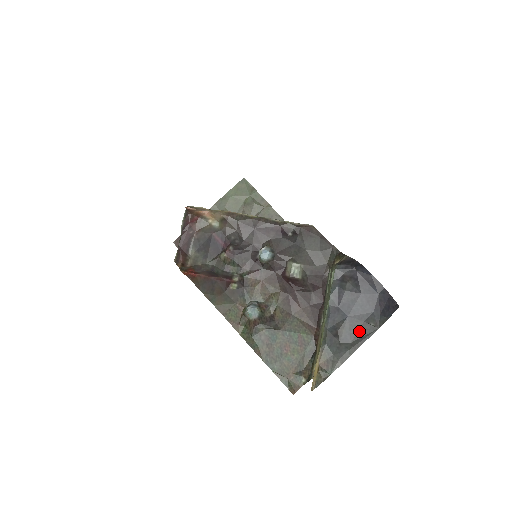
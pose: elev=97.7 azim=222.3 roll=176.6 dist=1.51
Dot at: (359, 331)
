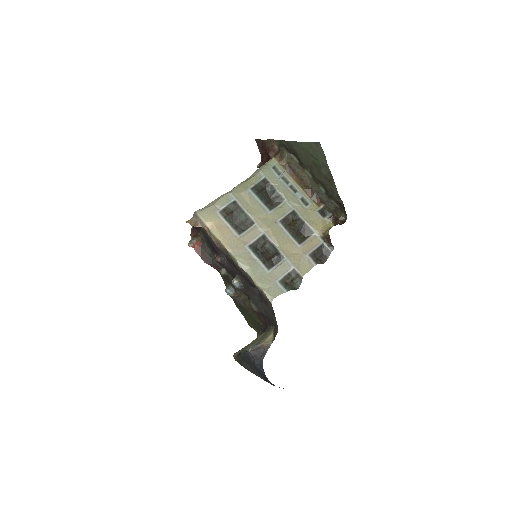
Dot at: (256, 372)
